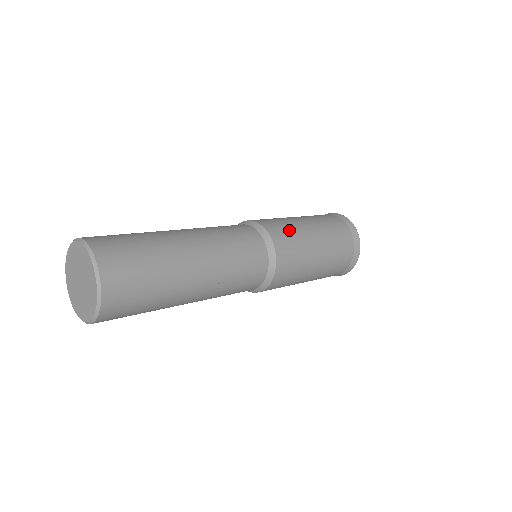
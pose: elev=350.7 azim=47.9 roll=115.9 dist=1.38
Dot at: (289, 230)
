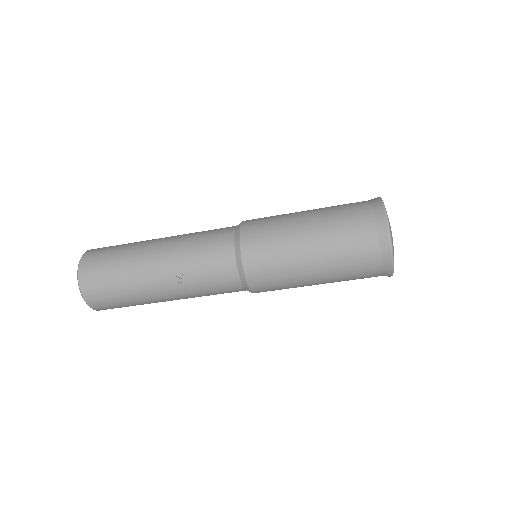
Dot at: (270, 222)
